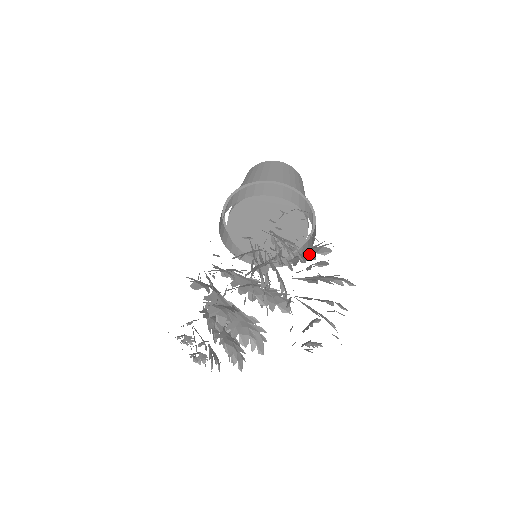
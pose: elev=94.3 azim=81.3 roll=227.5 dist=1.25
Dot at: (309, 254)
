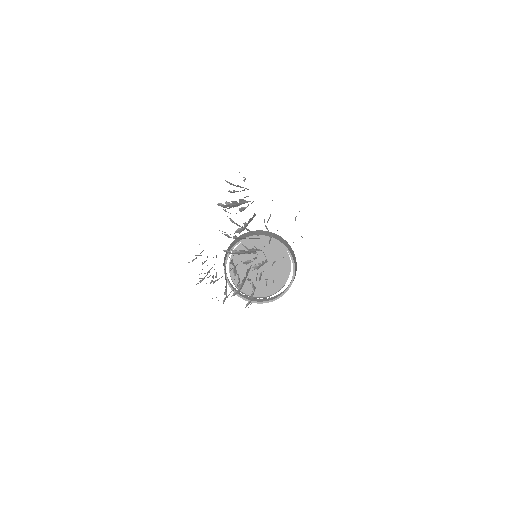
Dot at: occluded
